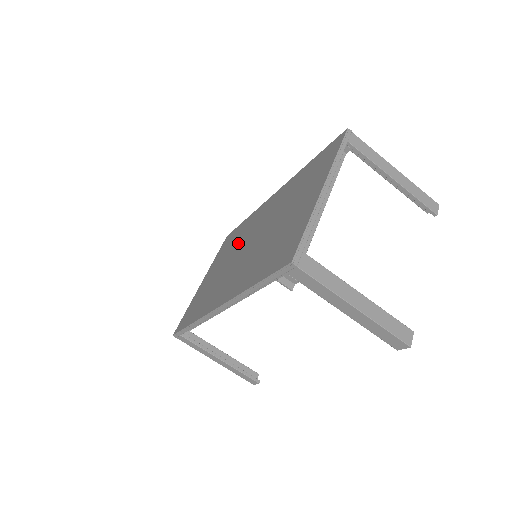
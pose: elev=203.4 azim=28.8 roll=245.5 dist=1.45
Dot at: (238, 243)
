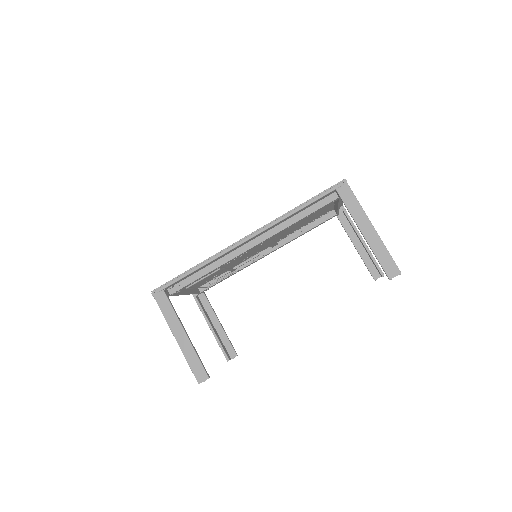
Dot at: occluded
